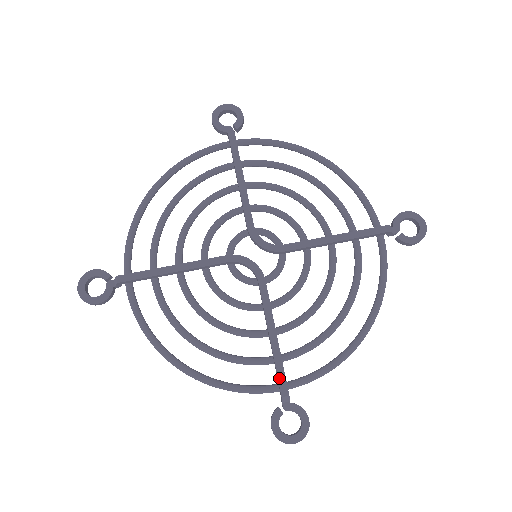
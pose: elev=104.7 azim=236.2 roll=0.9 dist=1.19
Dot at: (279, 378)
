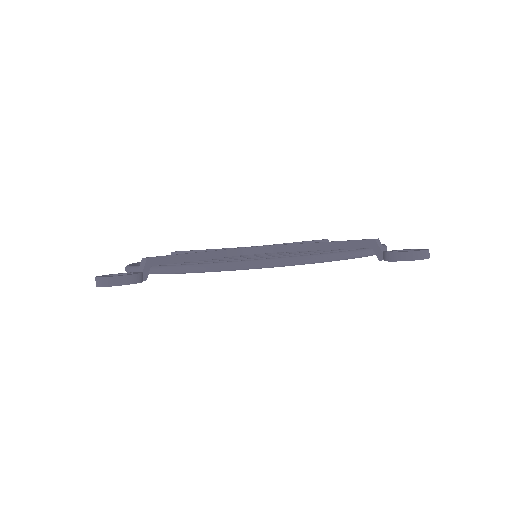
Dot at: (357, 240)
